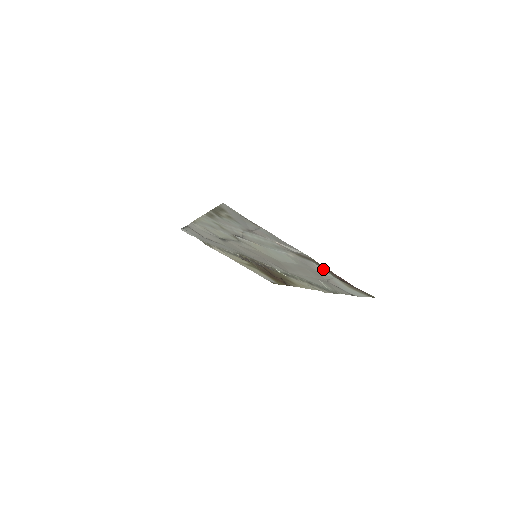
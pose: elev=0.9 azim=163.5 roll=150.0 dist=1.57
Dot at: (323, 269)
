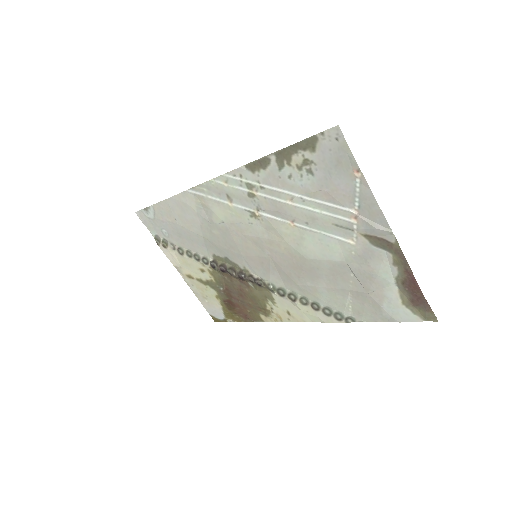
Dot at: (391, 267)
